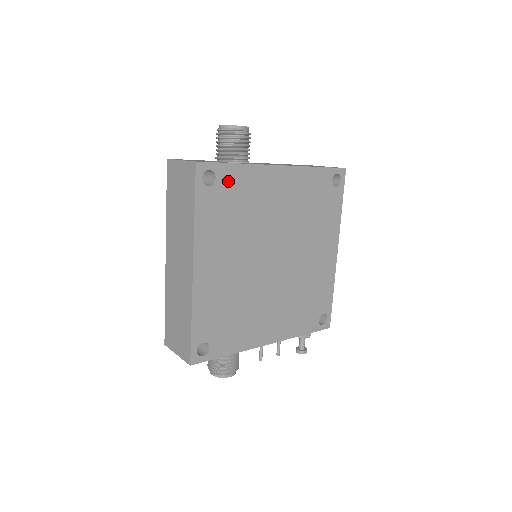
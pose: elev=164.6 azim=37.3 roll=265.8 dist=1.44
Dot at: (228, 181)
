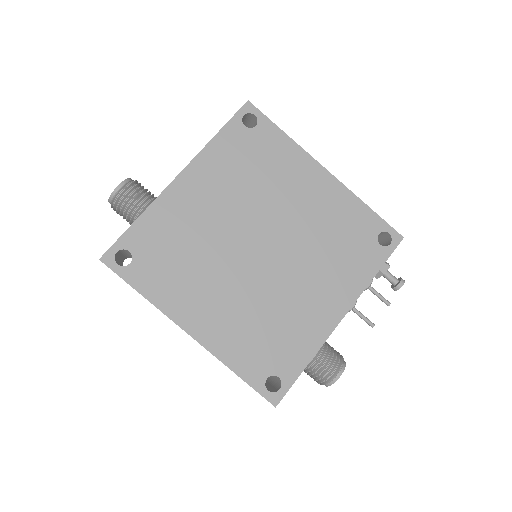
Dot at: (143, 241)
